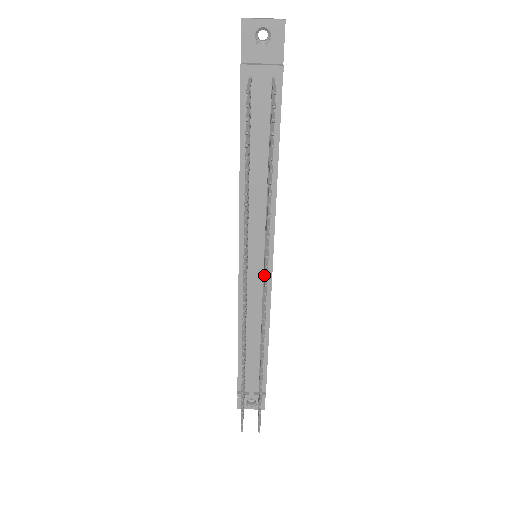
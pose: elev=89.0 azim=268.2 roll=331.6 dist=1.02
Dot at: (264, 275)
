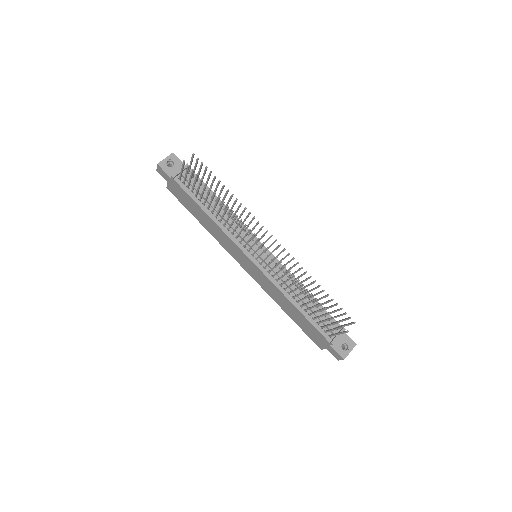
Dot at: (263, 235)
